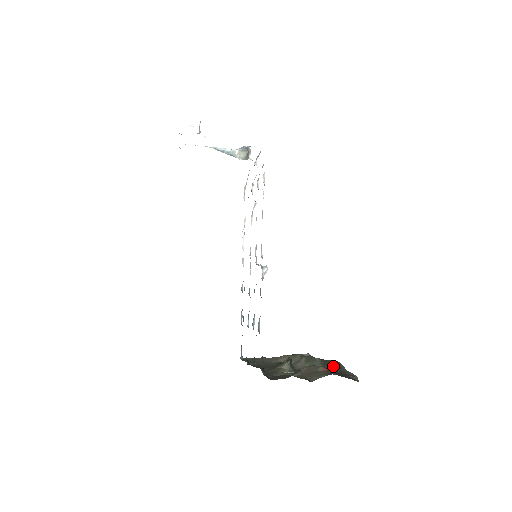
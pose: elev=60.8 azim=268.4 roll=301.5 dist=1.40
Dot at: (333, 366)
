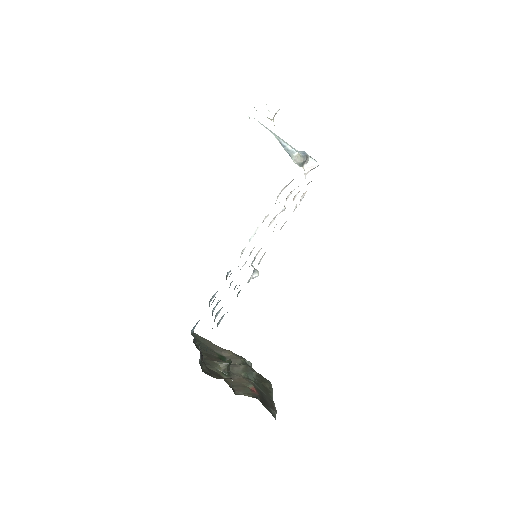
Dot at: (264, 387)
